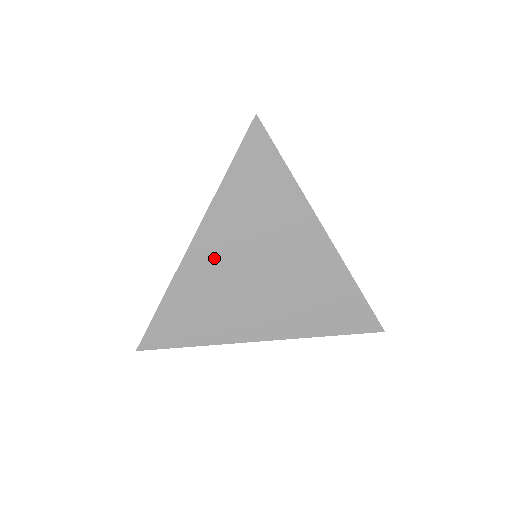
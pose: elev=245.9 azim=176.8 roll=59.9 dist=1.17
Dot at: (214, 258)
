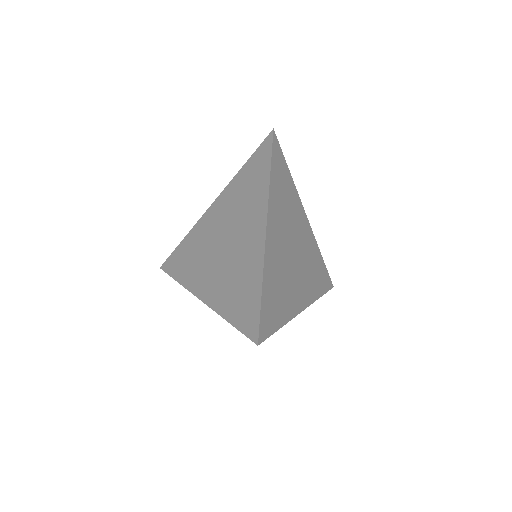
Dot at: (276, 240)
